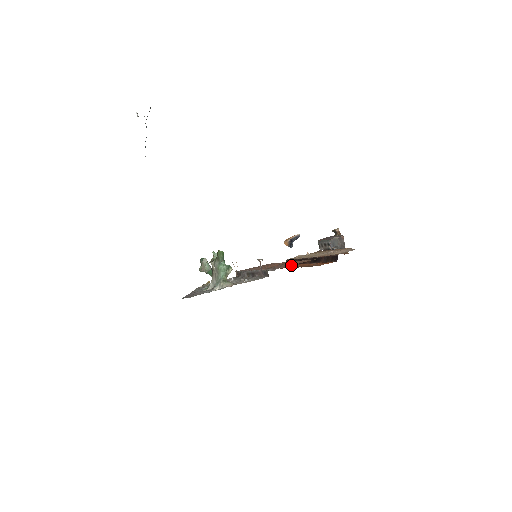
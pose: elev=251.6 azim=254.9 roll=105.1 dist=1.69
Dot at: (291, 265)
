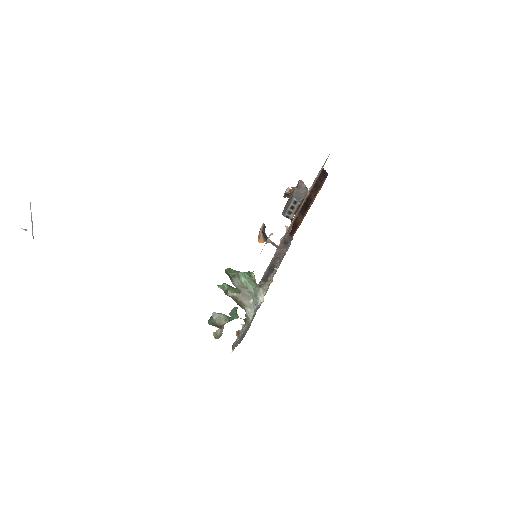
Dot at: occluded
